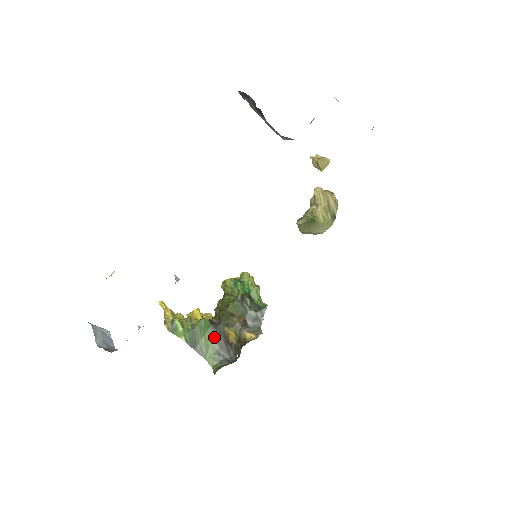
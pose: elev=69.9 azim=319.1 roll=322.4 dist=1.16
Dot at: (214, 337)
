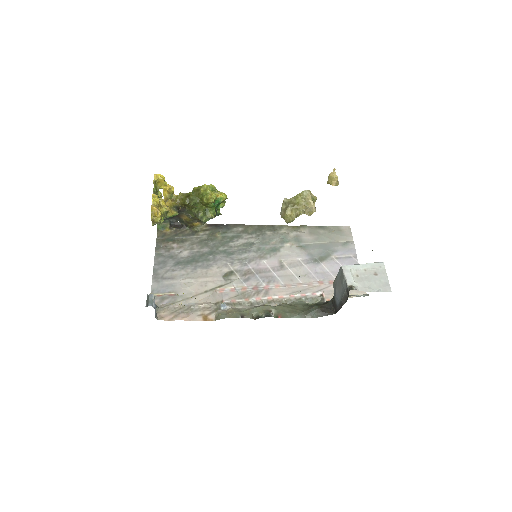
Dot at: occluded
